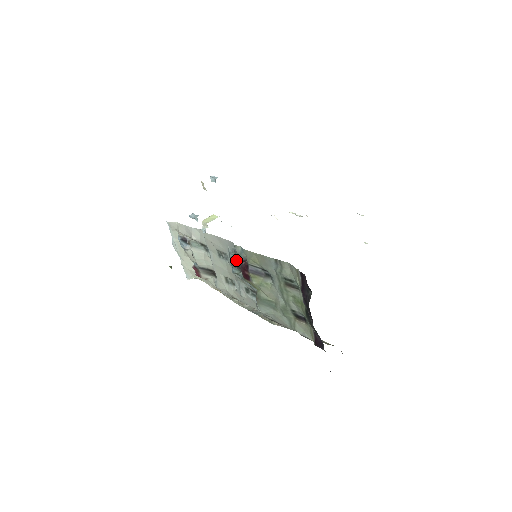
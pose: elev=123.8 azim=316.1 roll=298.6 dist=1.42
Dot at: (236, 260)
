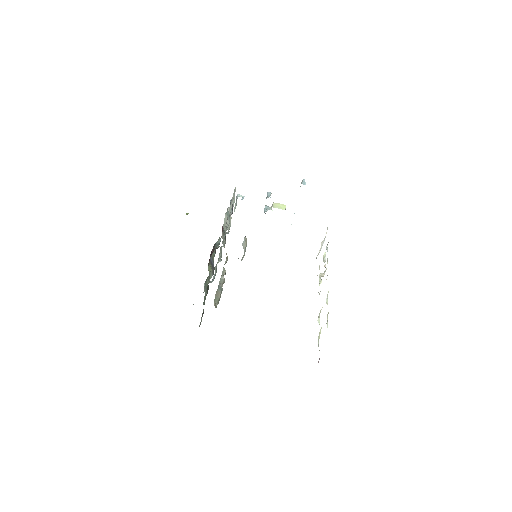
Dot at: (216, 246)
